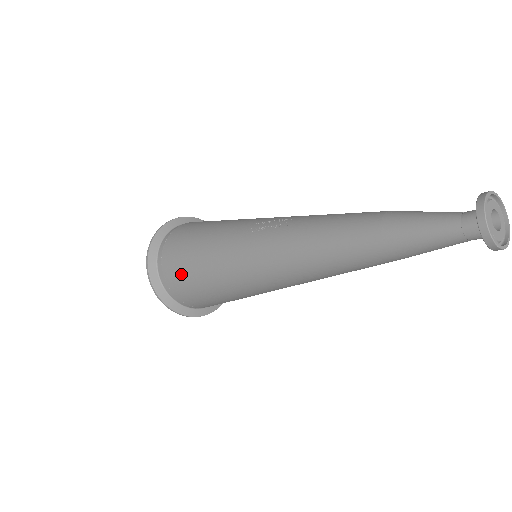
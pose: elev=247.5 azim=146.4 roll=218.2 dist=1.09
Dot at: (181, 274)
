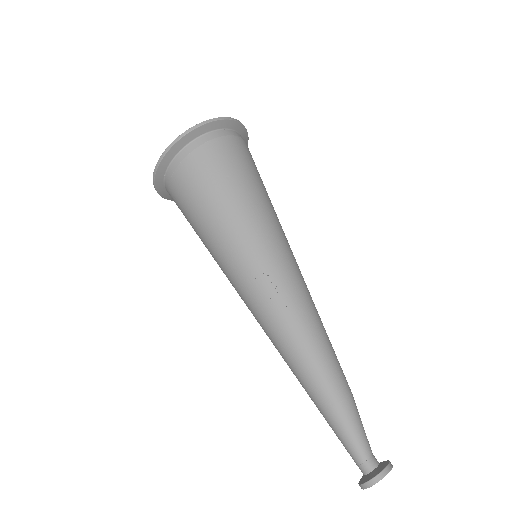
Dot at: (185, 213)
